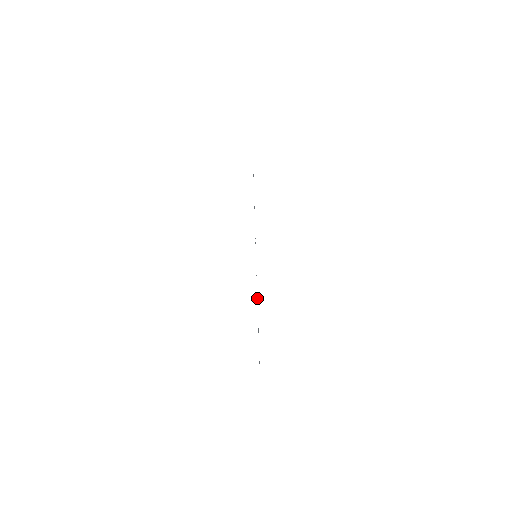
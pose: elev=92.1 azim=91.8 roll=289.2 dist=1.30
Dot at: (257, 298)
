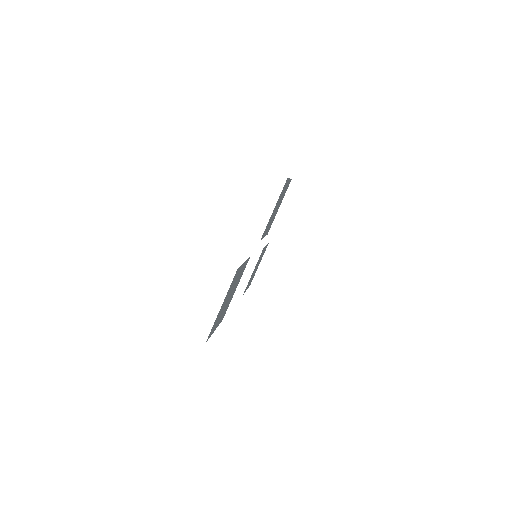
Dot at: (240, 271)
